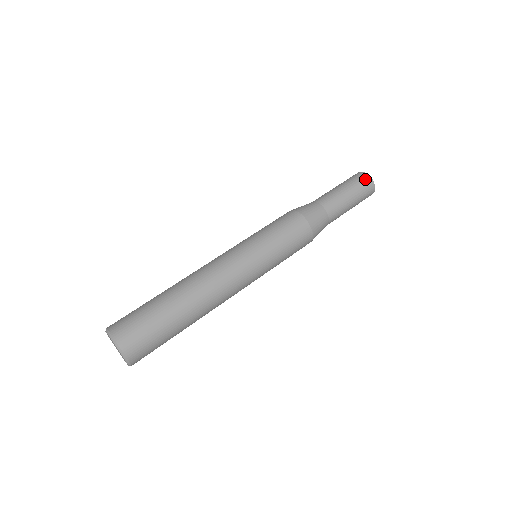
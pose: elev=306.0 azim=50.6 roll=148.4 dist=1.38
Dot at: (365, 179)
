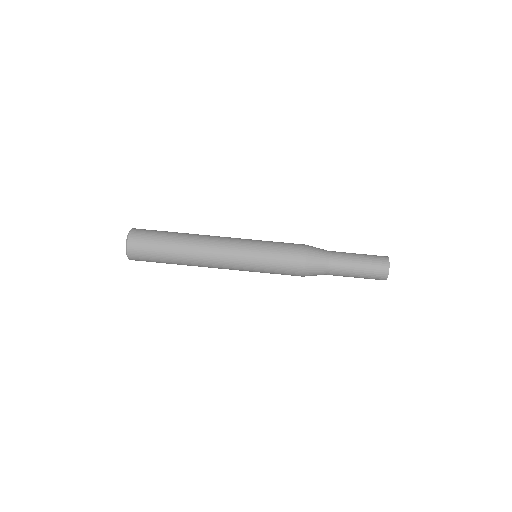
Dot at: (383, 259)
